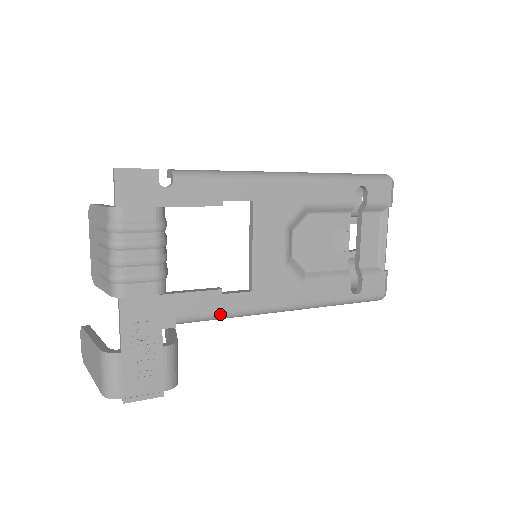
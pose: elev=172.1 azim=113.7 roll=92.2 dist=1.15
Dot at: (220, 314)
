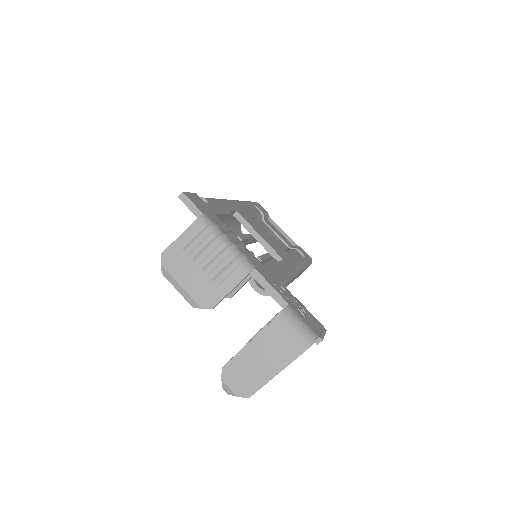
Dot at: (288, 274)
